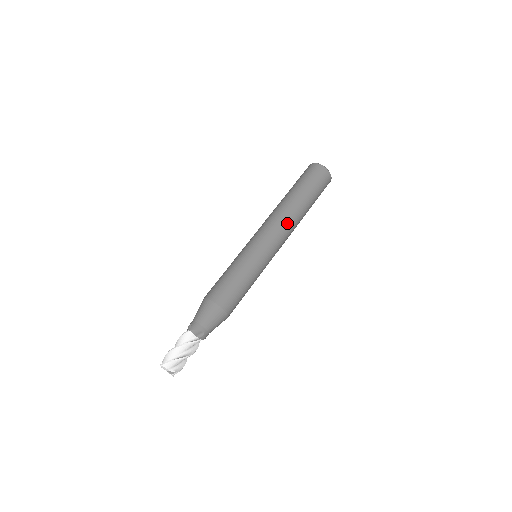
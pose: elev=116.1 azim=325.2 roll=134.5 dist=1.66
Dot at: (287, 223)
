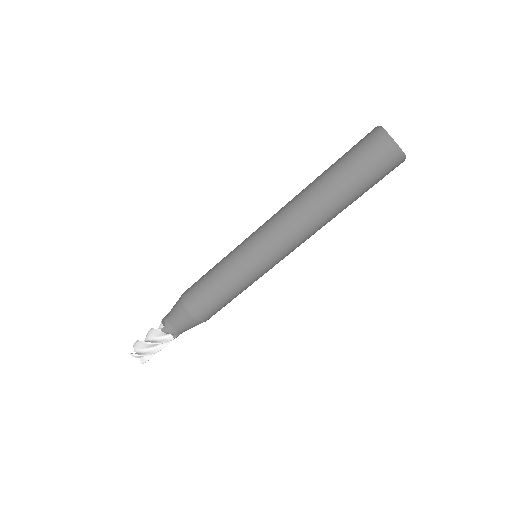
Dot at: (306, 233)
